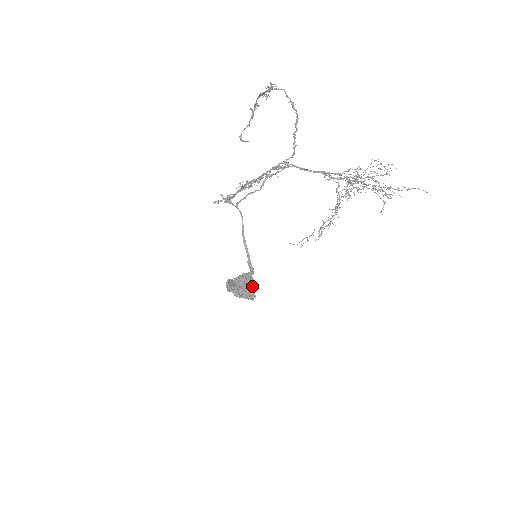
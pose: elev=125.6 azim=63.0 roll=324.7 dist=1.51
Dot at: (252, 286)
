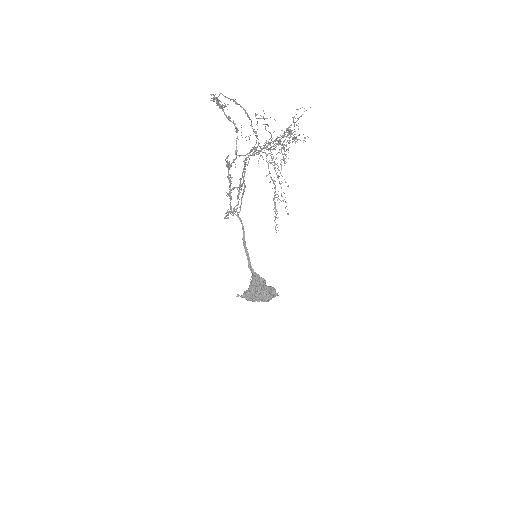
Dot at: (262, 287)
